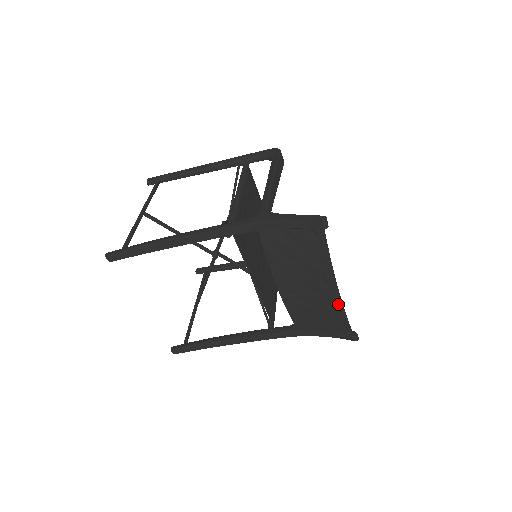
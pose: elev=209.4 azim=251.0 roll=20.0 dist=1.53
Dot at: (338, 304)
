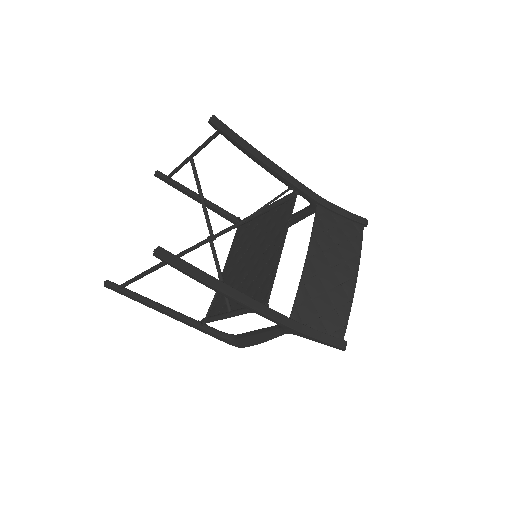
Dot at: (350, 293)
